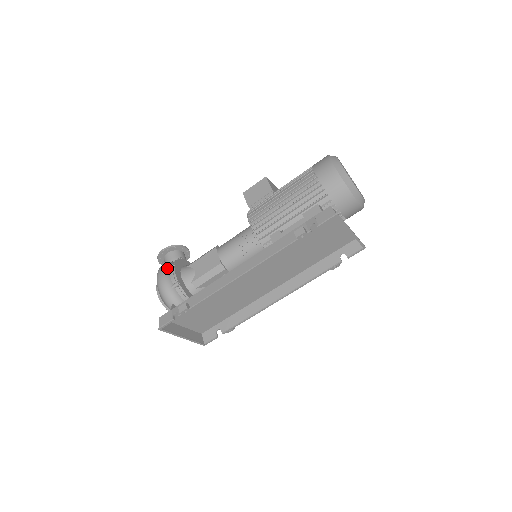
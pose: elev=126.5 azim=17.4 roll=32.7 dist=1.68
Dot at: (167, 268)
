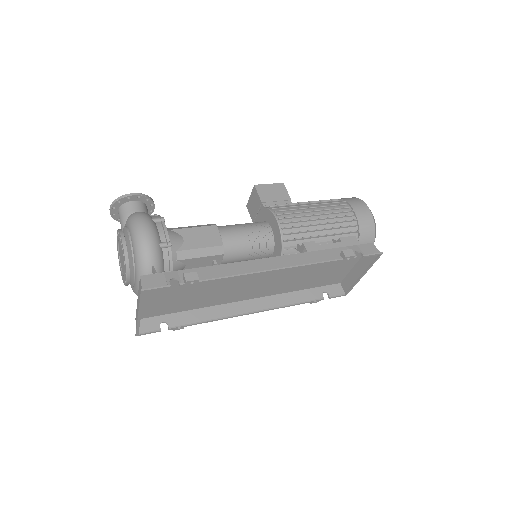
Dot at: (153, 219)
